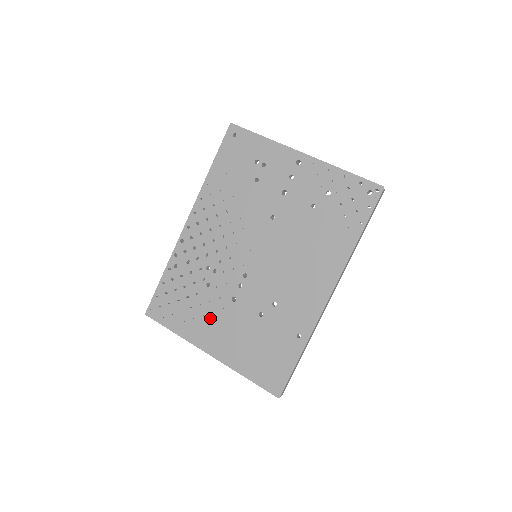
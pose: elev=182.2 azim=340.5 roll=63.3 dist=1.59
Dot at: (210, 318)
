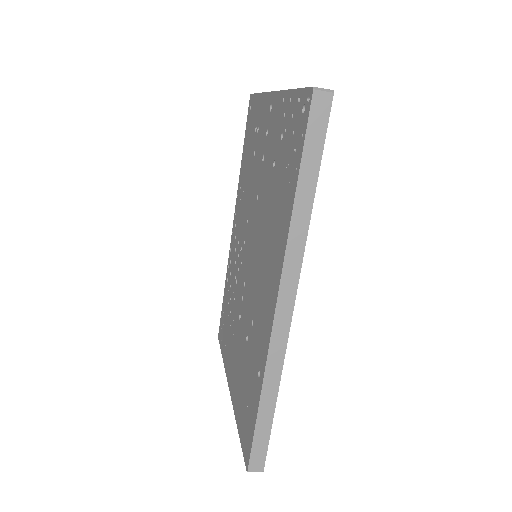
Dot at: (232, 342)
